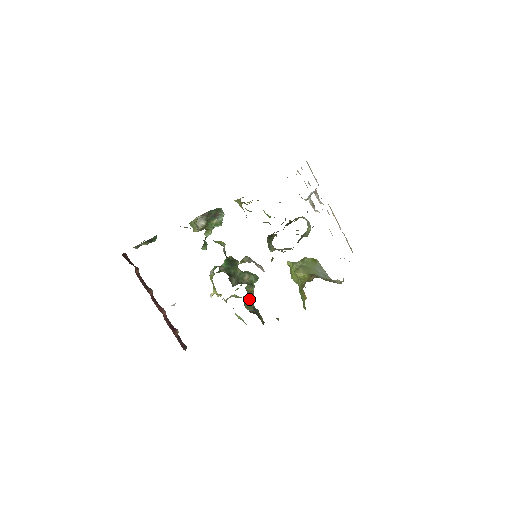
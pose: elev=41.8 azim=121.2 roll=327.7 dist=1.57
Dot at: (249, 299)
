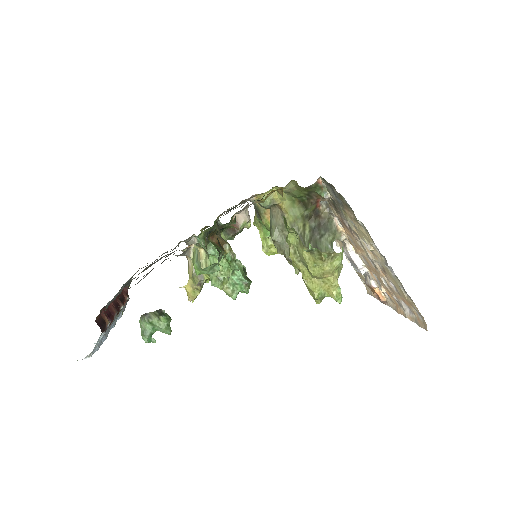
Dot at: (219, 246)
